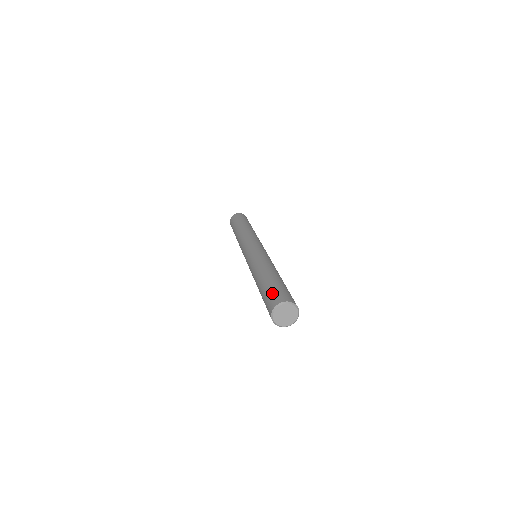
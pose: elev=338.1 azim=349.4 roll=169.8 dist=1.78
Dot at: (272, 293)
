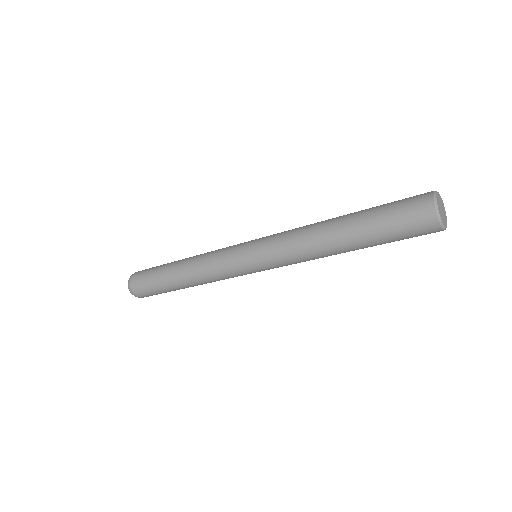
Dot at: (399, 211)
